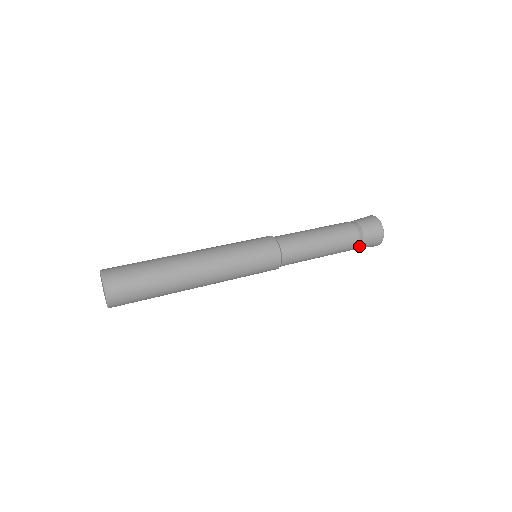
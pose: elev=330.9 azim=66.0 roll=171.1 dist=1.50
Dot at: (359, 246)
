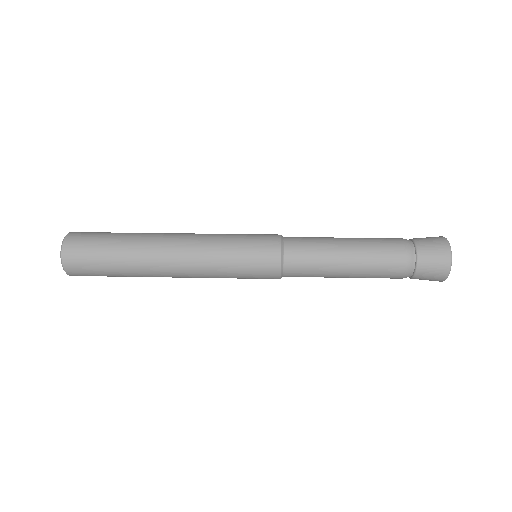
Dot at: occluded
